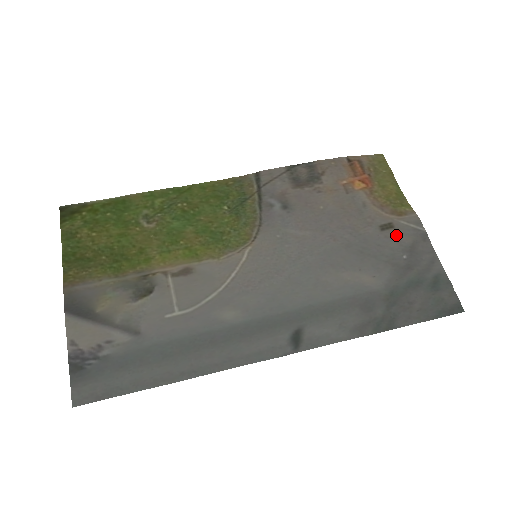
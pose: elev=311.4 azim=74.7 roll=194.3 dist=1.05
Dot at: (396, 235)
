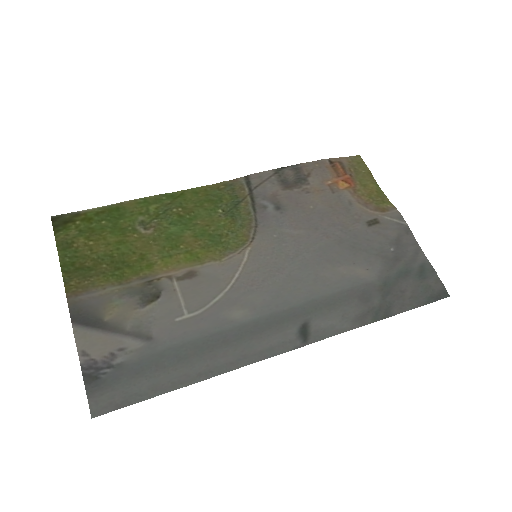
Dot at: (382, 230)
